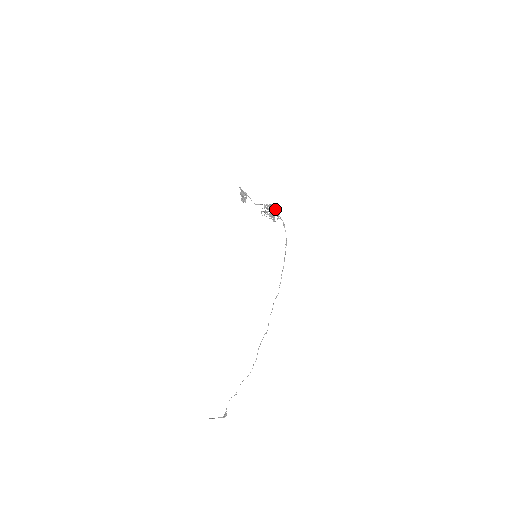
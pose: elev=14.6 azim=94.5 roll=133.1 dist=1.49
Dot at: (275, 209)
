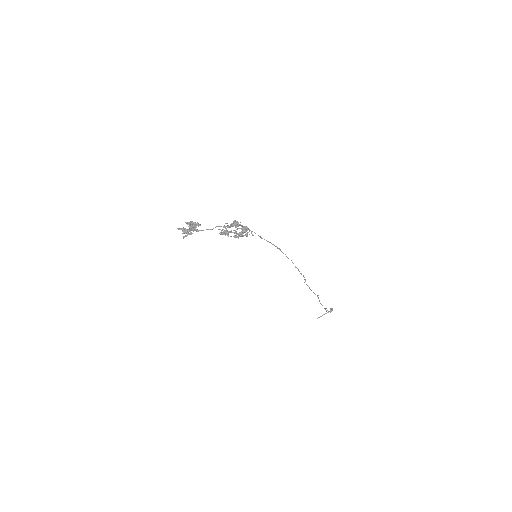
Dot at: (238, 224)
